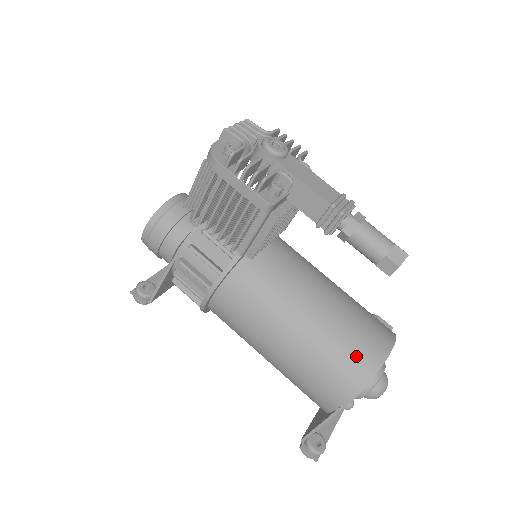
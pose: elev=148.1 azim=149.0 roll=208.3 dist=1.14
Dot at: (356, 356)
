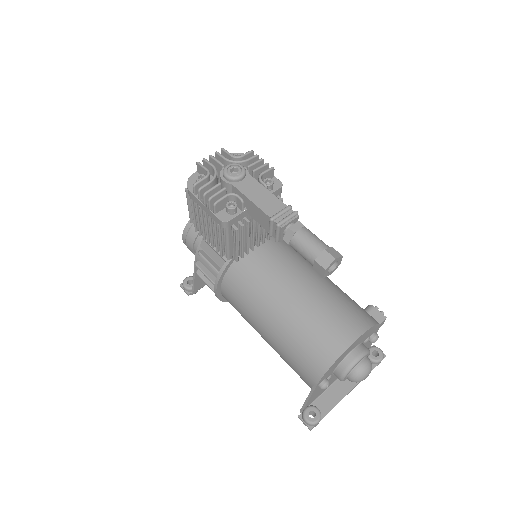
Dot at: (319, 344)
